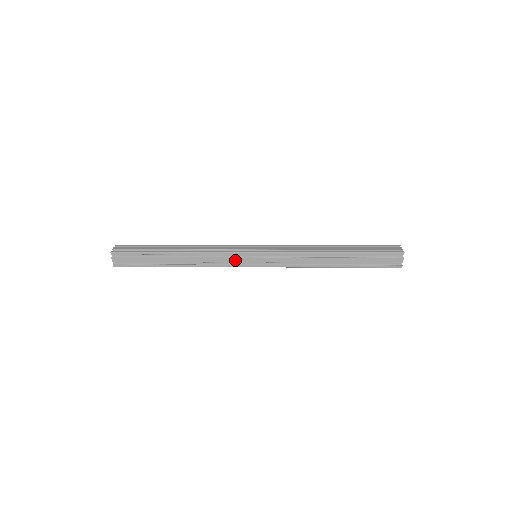
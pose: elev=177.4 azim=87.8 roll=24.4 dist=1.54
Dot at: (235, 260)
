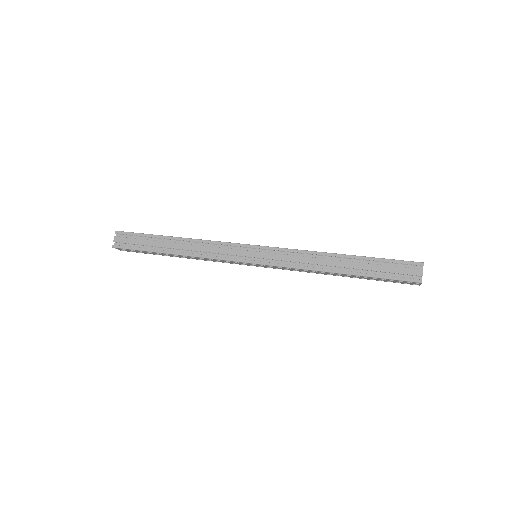
Dot at: (232, 252)
